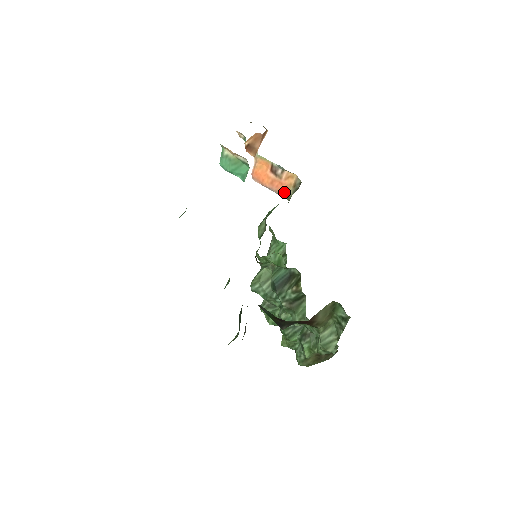
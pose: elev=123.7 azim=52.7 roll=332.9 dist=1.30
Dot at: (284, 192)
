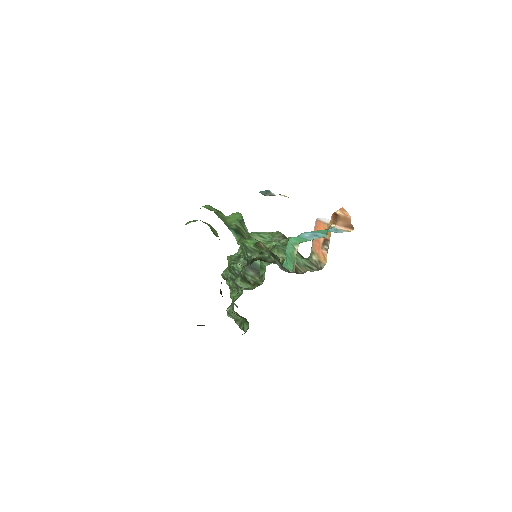
Dot at: (314, 251)
